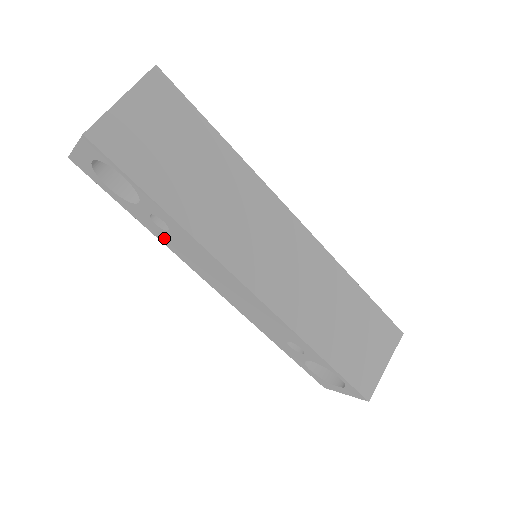
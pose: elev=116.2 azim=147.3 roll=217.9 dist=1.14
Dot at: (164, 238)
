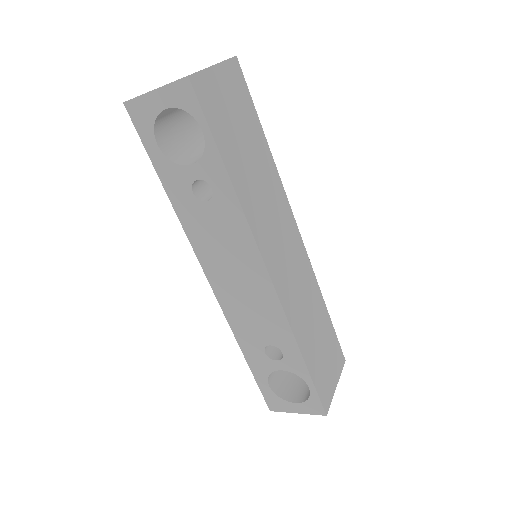
Dot at: (188, 212)
